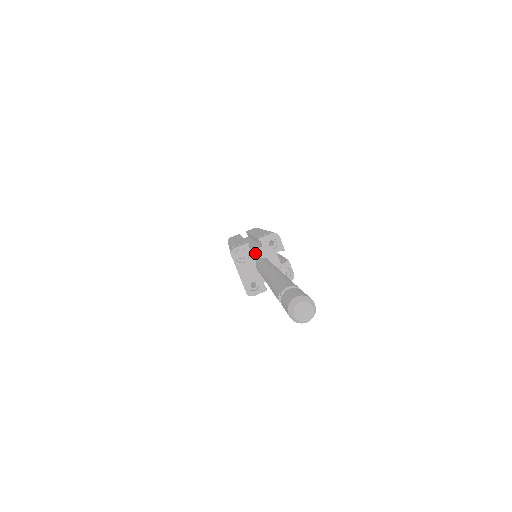
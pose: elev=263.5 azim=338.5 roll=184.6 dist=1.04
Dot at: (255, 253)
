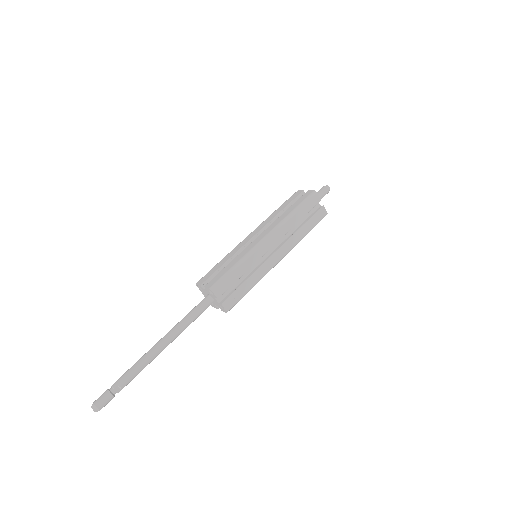
Dot at: (206, 291)
